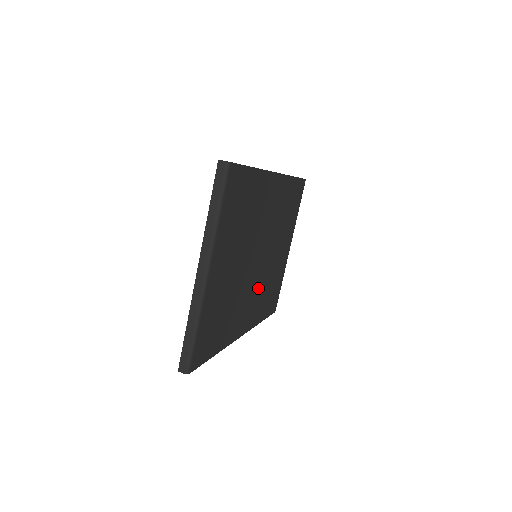
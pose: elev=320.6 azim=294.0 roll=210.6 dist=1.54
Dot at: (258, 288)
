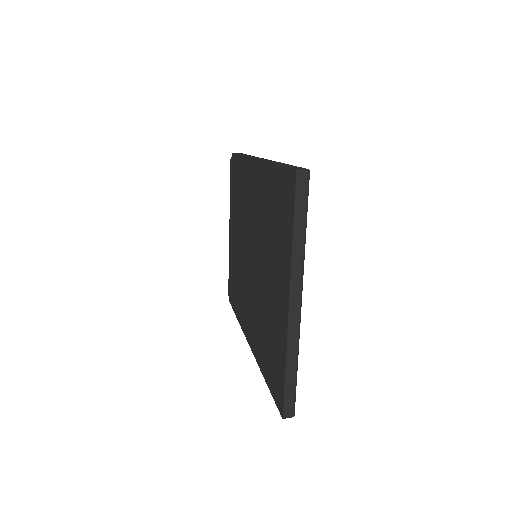
Dot at: occluded
